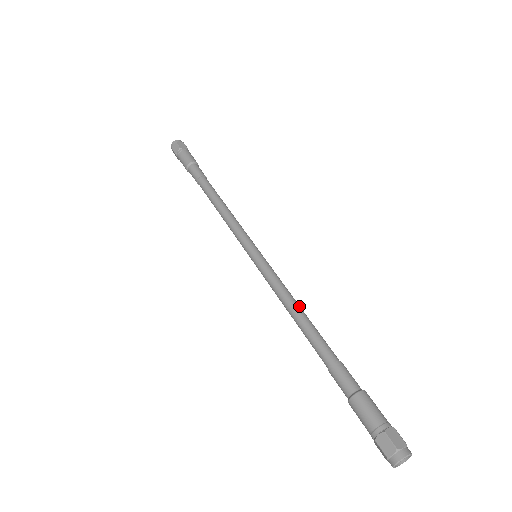
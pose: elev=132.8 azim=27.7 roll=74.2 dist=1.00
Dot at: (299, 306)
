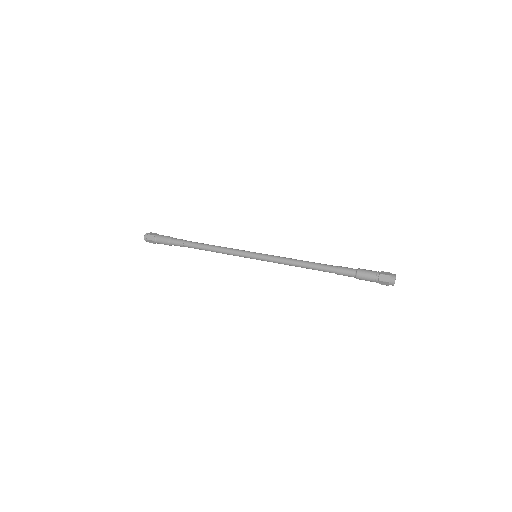
Dot at: (300, 260)
